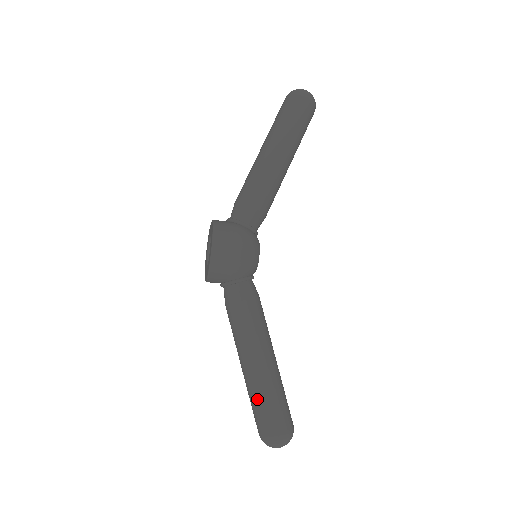
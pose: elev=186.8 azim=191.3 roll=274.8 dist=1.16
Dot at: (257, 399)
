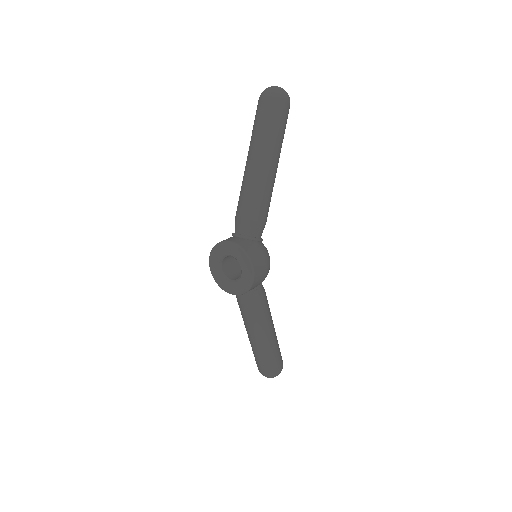
Dot at: (268, 357)
